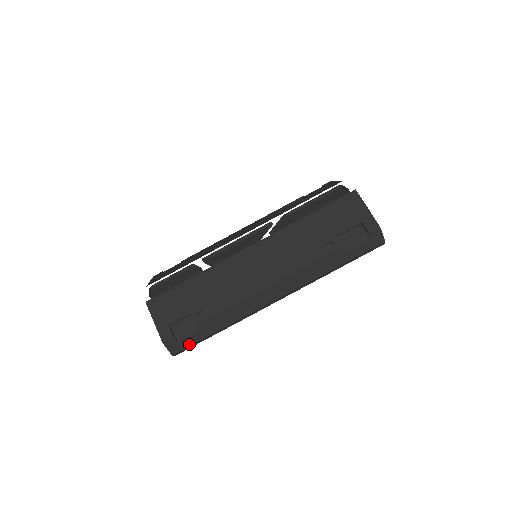
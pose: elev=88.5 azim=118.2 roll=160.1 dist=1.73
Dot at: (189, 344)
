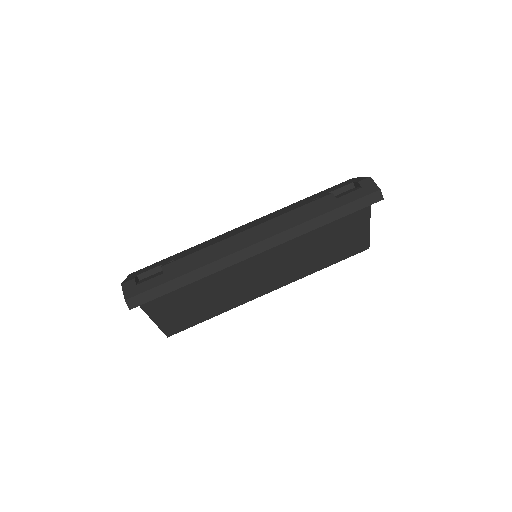
Dot at: (147, 289)
